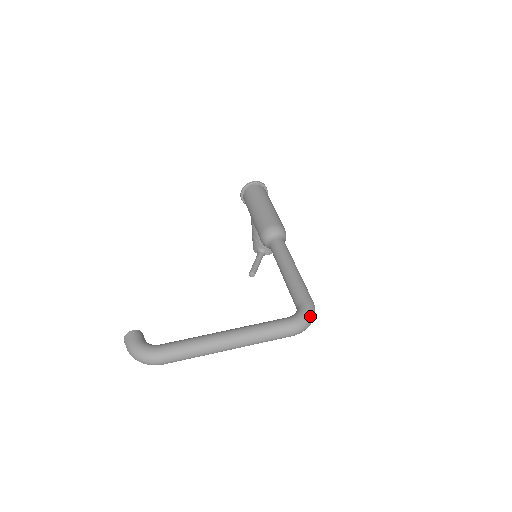
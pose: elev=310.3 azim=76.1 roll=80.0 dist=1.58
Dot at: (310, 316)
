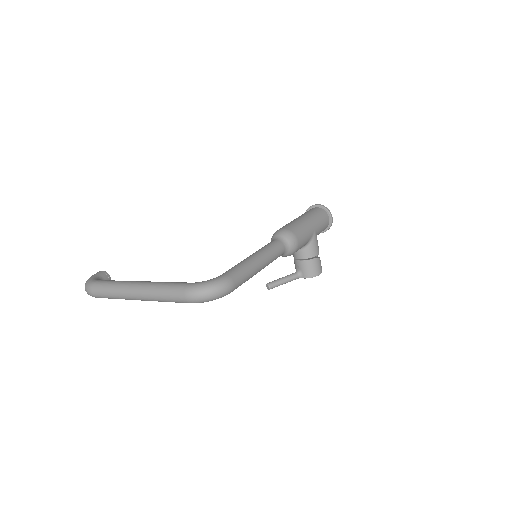
Dot at: (210, 286)
